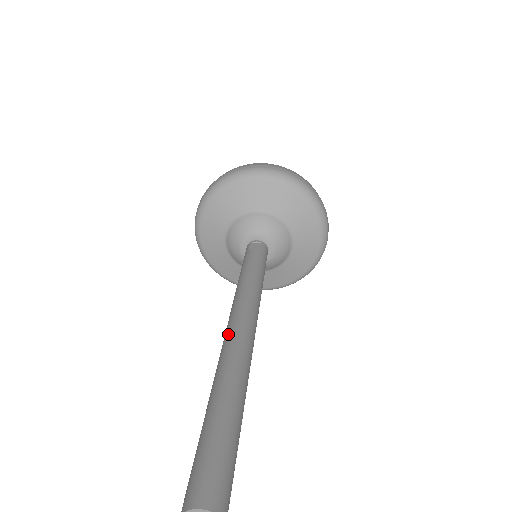
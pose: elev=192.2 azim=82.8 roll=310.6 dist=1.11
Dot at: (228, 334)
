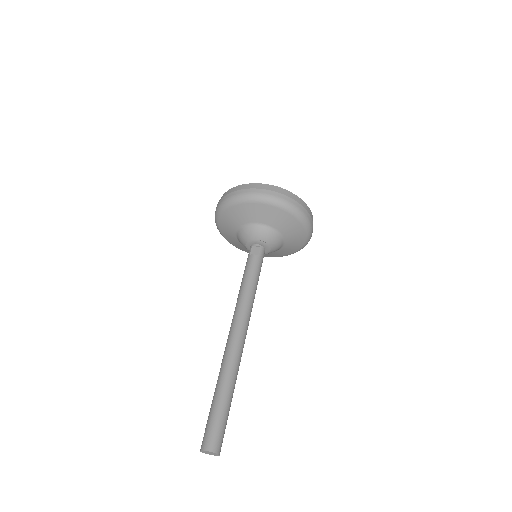
Dot at: (229, 340)
